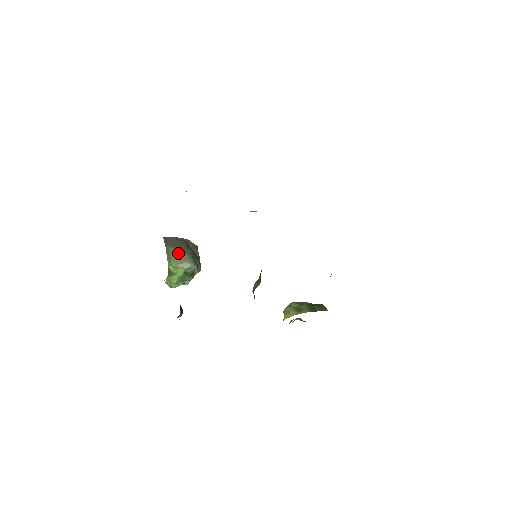
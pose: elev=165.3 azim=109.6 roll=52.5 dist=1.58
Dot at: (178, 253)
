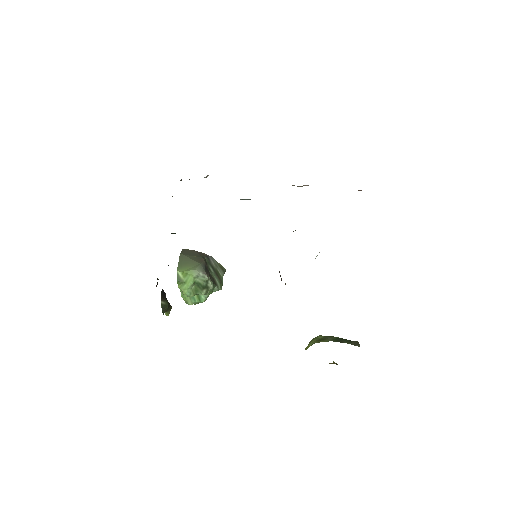
Dot at: (190, 261)
